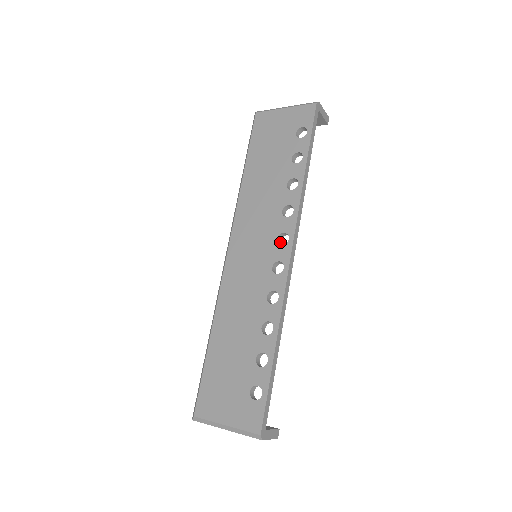
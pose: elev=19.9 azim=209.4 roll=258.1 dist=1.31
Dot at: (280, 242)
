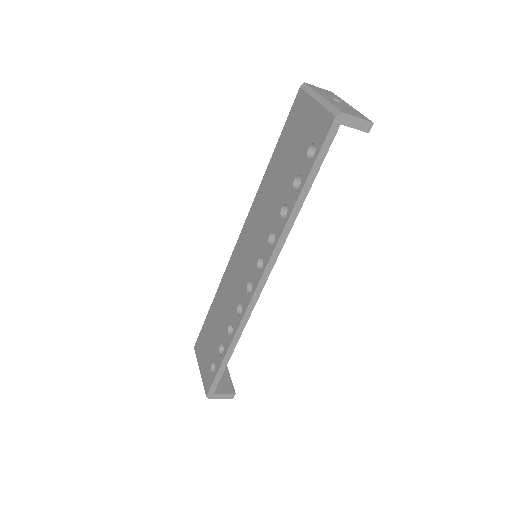
Dot at: occluded
